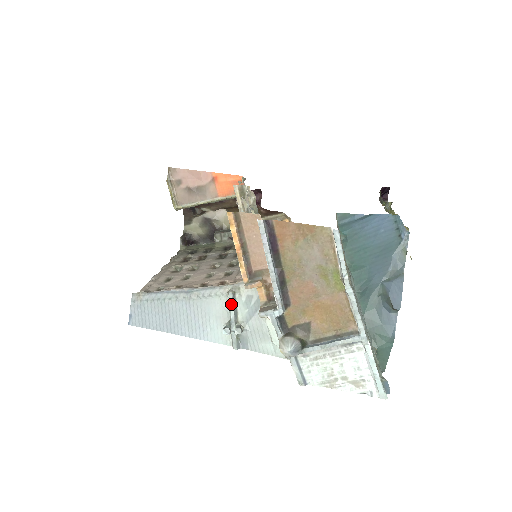
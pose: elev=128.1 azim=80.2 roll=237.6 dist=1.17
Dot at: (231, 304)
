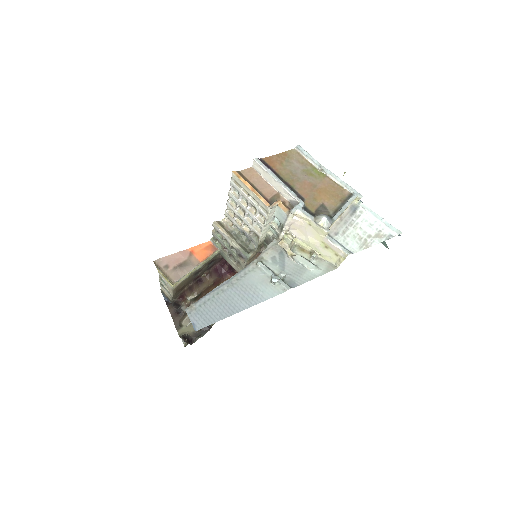
Dot at: (264, 267)
